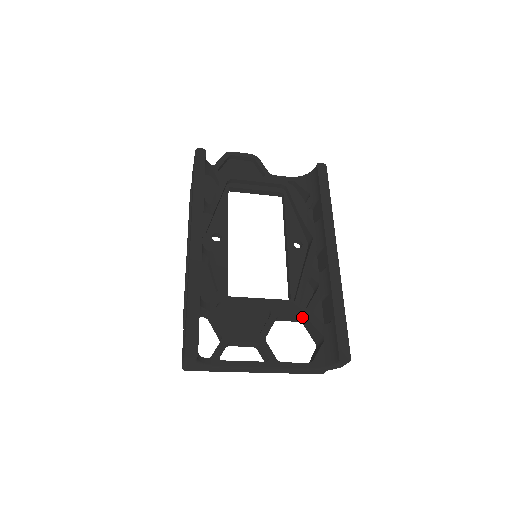
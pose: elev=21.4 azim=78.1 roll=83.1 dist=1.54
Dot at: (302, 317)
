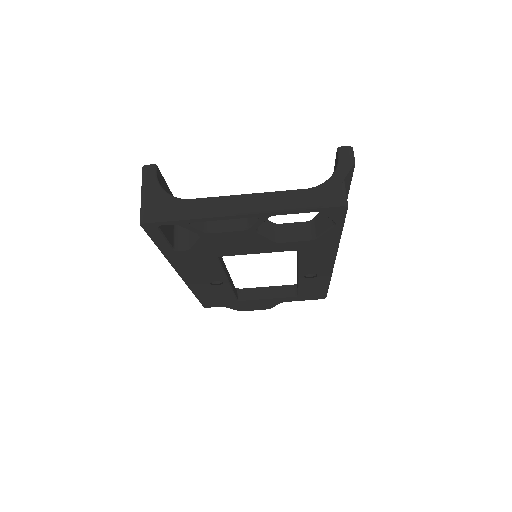
Dot at: (308, 223)
